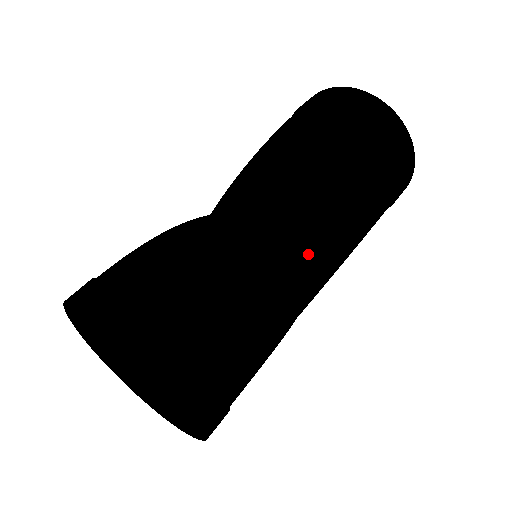
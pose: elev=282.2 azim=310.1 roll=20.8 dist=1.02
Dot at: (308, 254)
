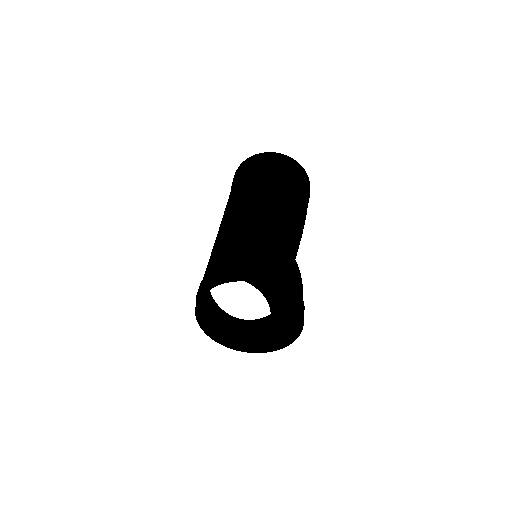
Dot at: (288, 240)
